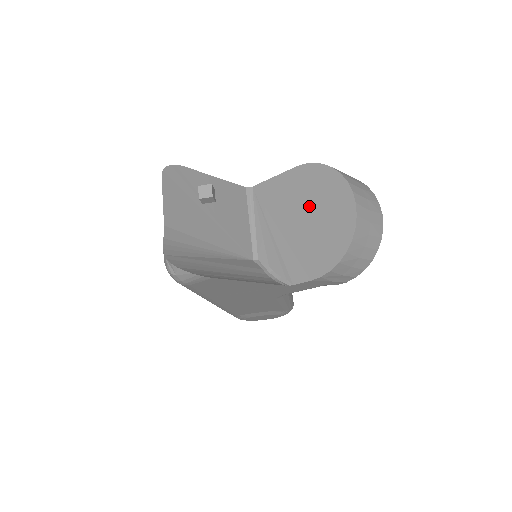
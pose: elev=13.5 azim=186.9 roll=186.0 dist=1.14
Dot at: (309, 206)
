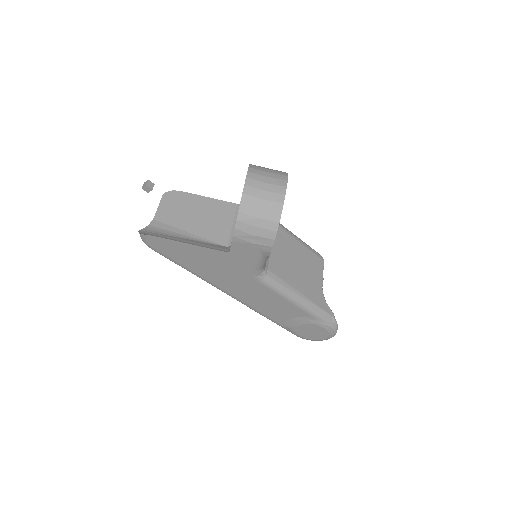
Dot at: occluded
